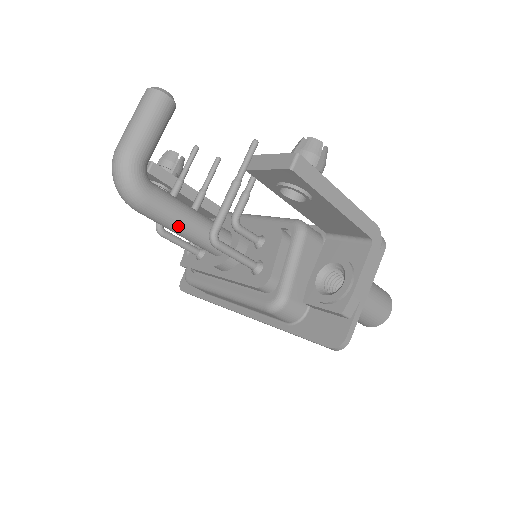
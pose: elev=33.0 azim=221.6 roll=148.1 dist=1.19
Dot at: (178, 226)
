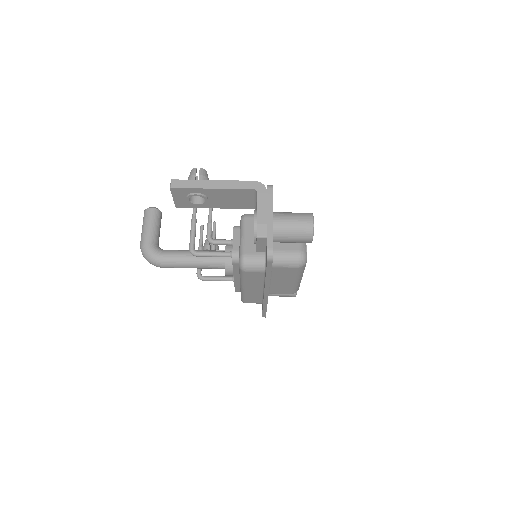
Dot at: (186, 262)
